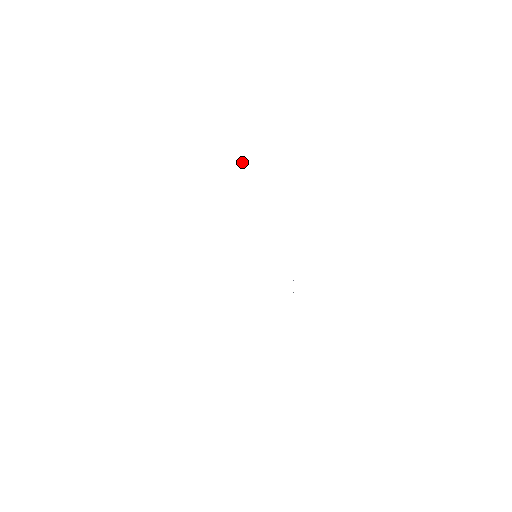
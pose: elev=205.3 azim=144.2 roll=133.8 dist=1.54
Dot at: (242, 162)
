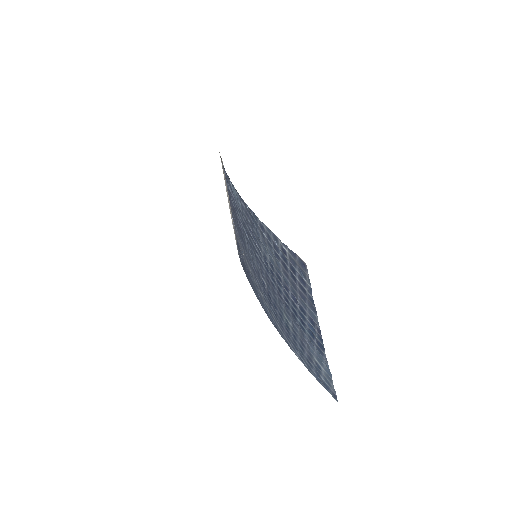
Dot at: (276, 244)
